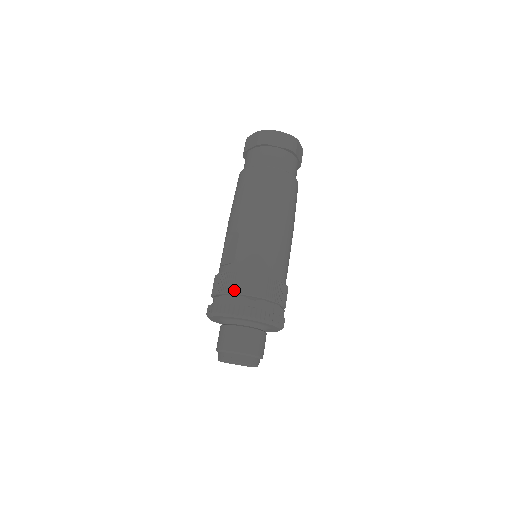
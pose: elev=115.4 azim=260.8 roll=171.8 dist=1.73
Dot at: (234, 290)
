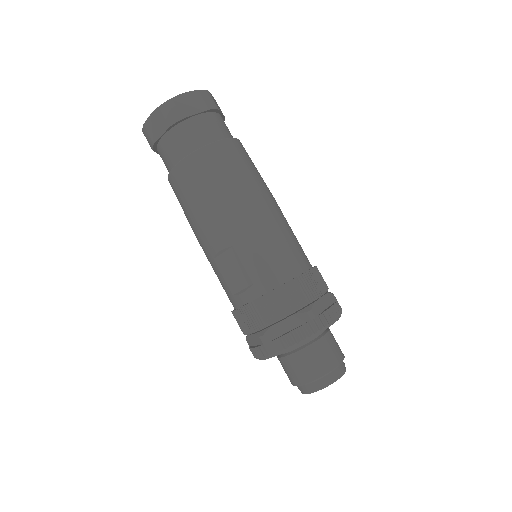
Dot at: (280, 315)
